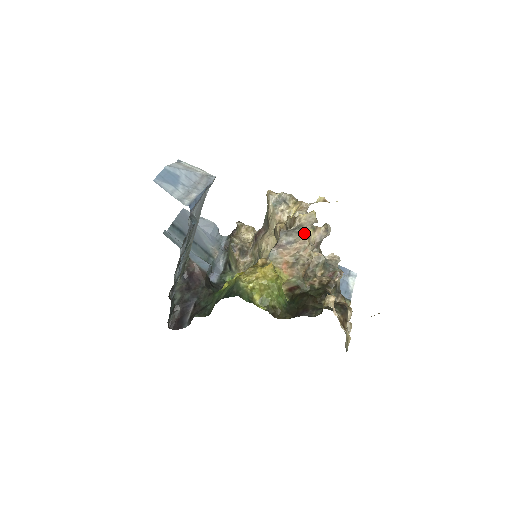
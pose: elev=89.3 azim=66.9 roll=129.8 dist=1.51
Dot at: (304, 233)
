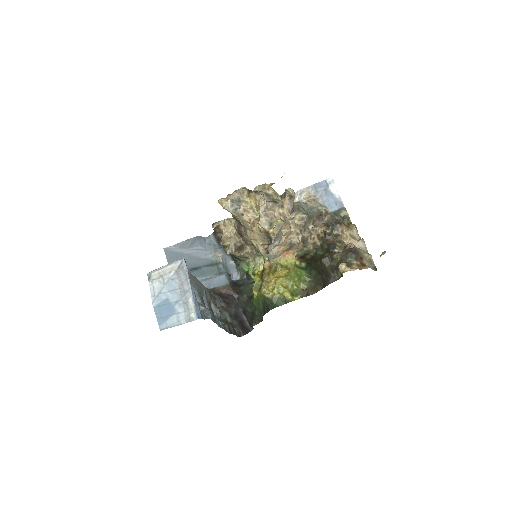
Dot at: occluded
